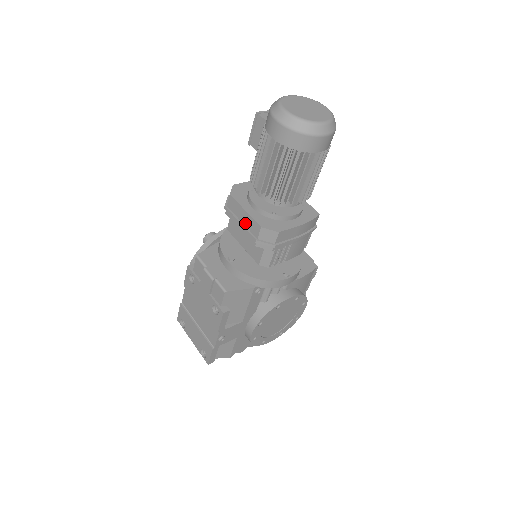
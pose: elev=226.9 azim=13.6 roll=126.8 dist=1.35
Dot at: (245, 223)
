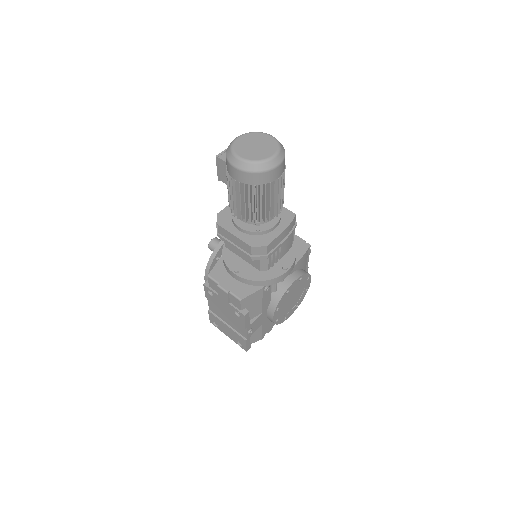
Dot at: (237, 245)
